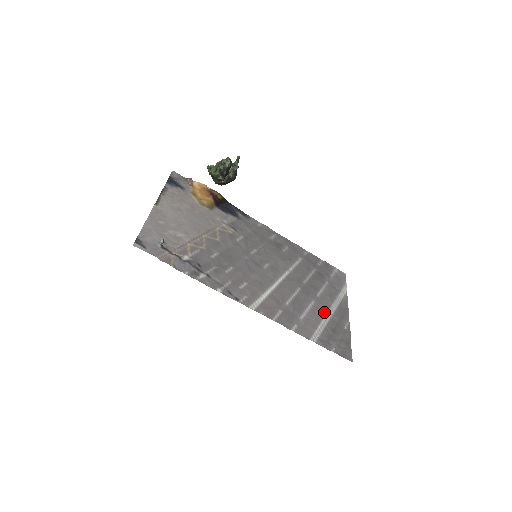
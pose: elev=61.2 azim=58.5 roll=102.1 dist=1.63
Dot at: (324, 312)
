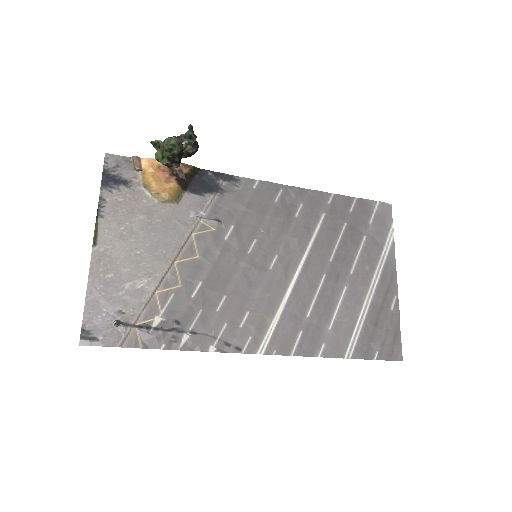
Dot at: (361, 297)
